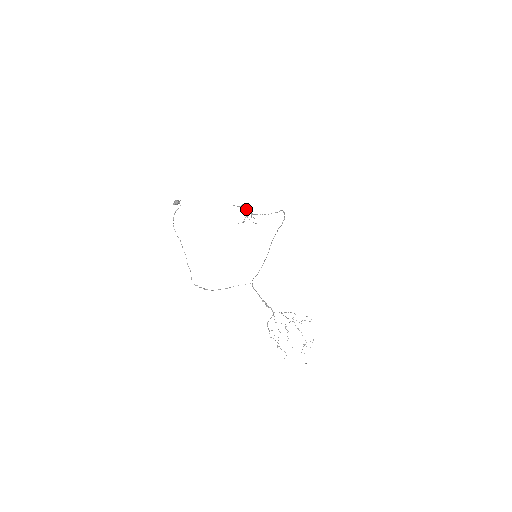
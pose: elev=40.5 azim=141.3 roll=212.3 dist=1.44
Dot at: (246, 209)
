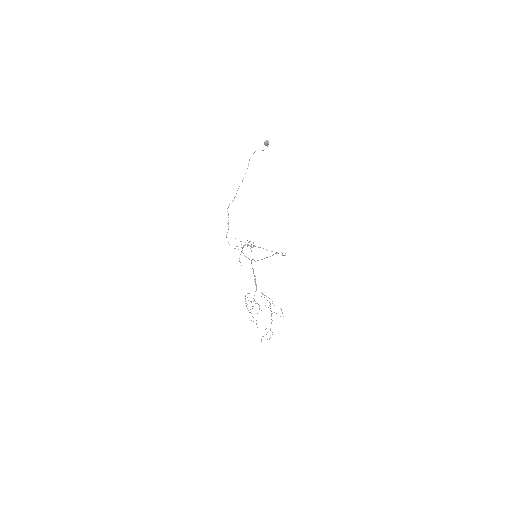
Dot at: (248, 242)
